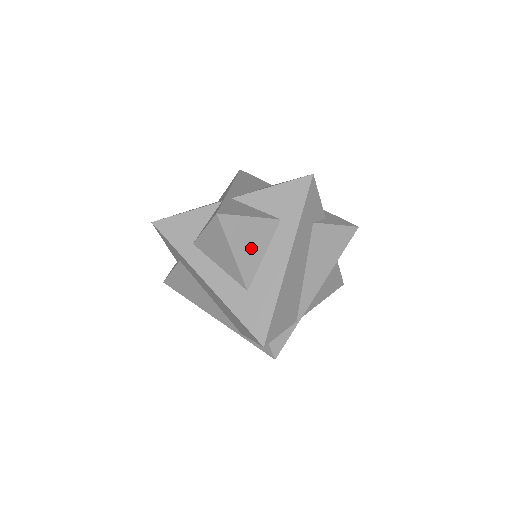
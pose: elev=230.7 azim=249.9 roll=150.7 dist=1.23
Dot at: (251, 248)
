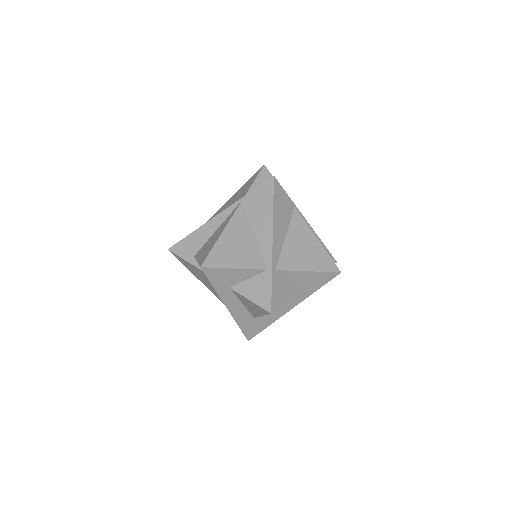
Dot at: occluded
